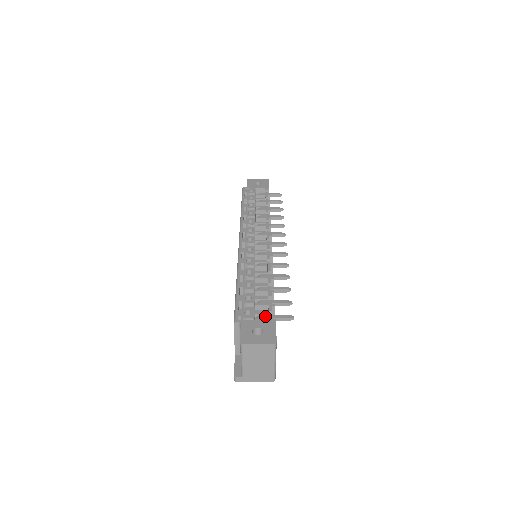
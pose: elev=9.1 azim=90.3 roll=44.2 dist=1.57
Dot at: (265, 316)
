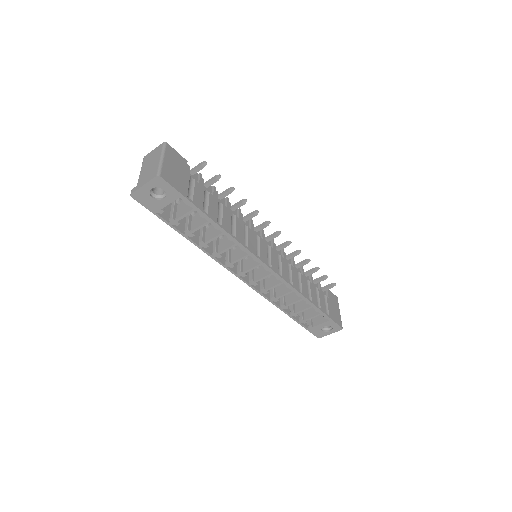
Dot at: occluded
